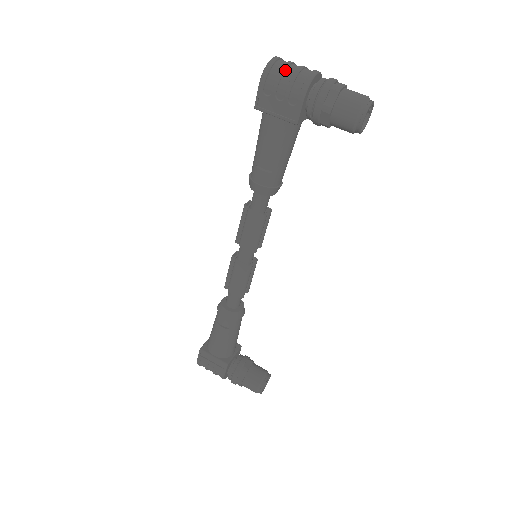
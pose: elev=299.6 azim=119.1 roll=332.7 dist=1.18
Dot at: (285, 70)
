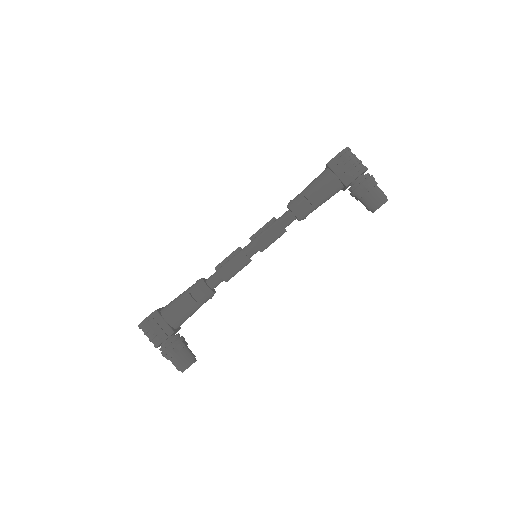
Dot at: (354, 156)
